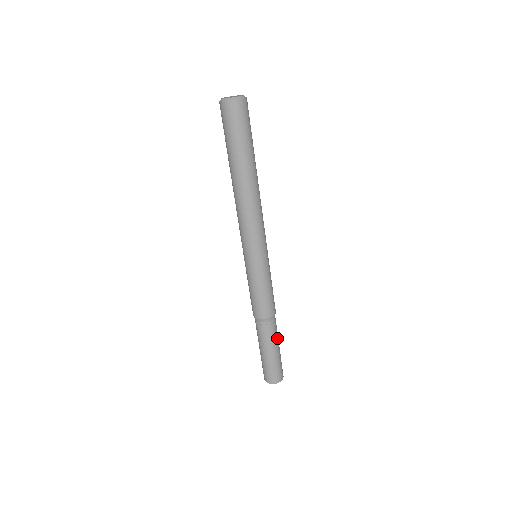
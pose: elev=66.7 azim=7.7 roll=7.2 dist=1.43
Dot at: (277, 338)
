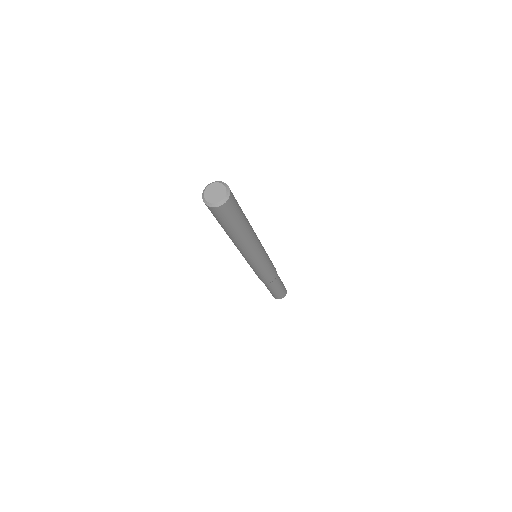
Dot at: (280, 281)
